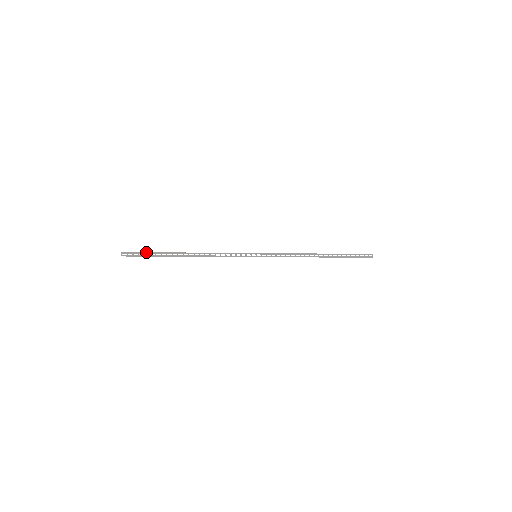
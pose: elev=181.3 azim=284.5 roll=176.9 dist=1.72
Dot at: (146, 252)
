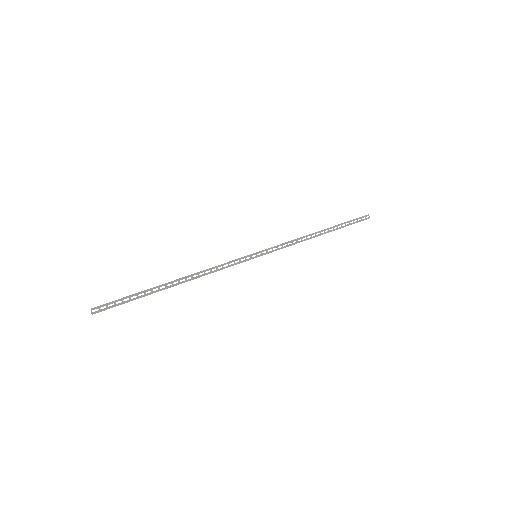
Dot at: (124, 297)
